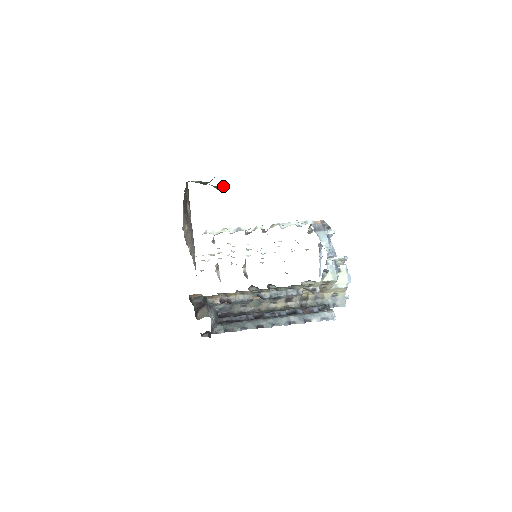
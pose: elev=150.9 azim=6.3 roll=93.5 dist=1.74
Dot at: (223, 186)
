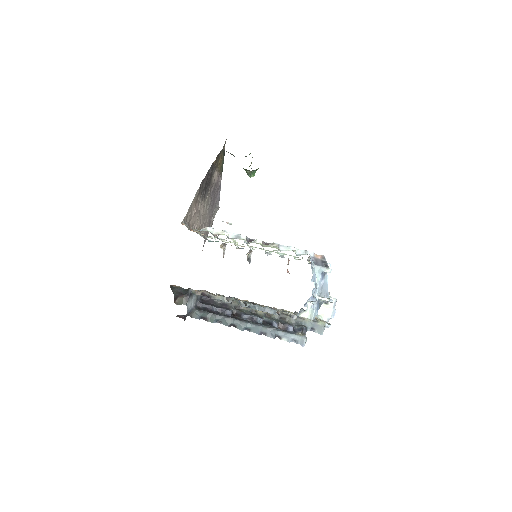
Dot at: (252, 170)
